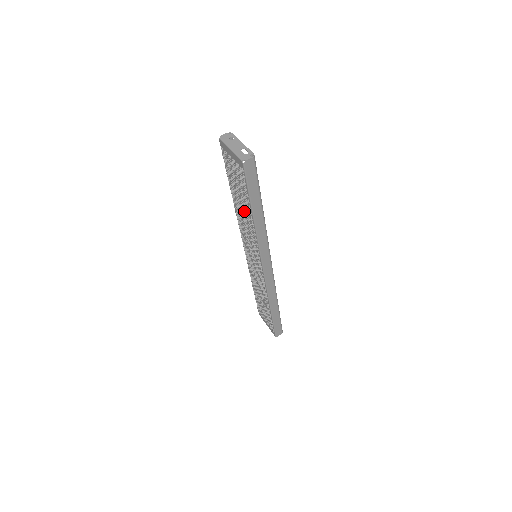
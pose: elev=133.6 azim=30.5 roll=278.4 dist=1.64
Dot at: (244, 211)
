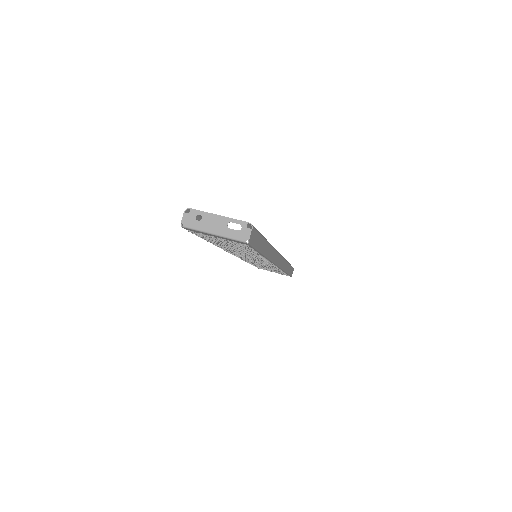
Dot at: (243, 252)
